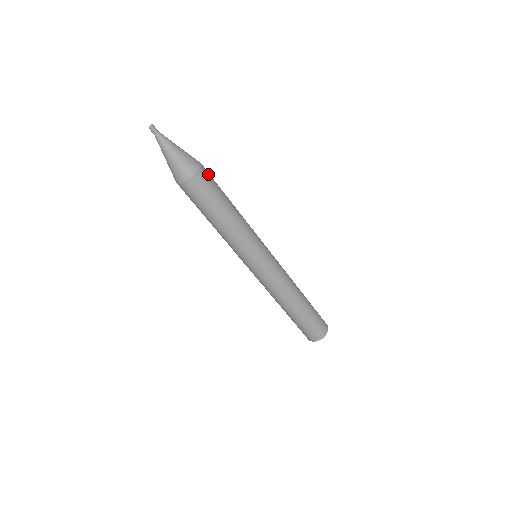
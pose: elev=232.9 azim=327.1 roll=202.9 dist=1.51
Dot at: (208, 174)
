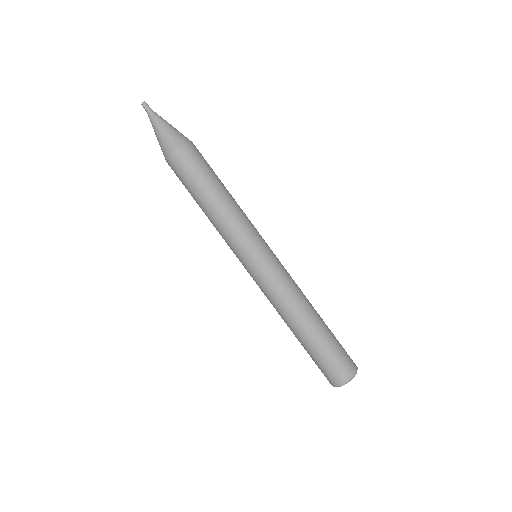
Dot at: occluded
